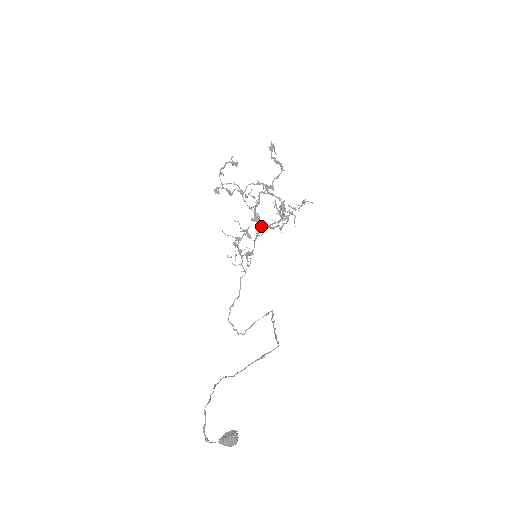
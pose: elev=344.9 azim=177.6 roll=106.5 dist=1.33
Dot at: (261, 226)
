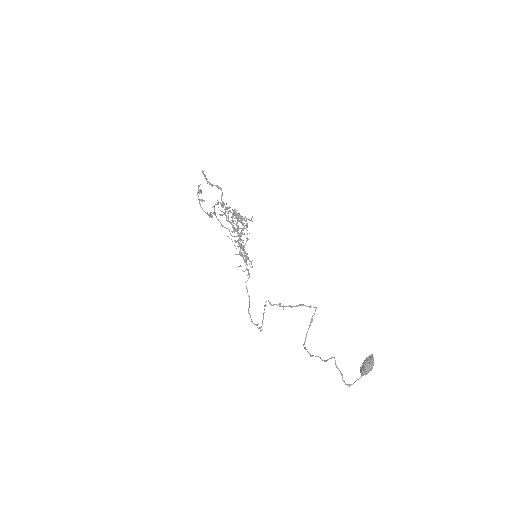
Dot at: (242, 234)
